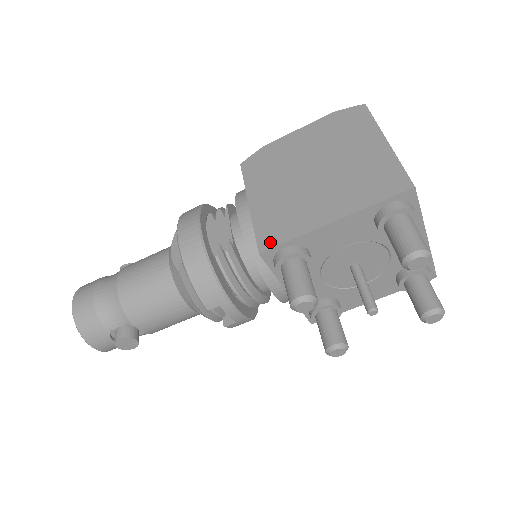
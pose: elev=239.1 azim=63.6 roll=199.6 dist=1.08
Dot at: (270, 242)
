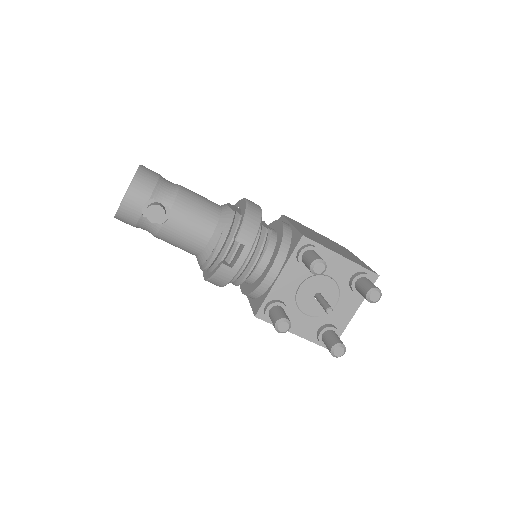
Dot at: (309, 237)
